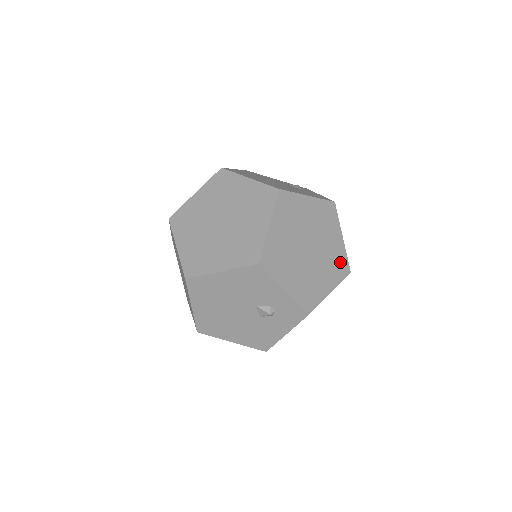
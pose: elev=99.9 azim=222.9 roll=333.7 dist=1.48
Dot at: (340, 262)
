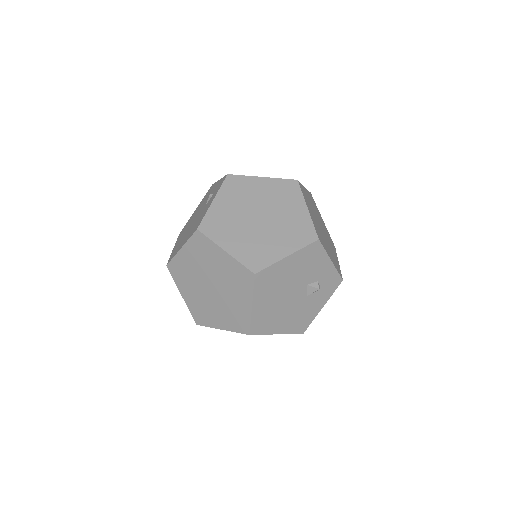
Dot at: (330, 239)
